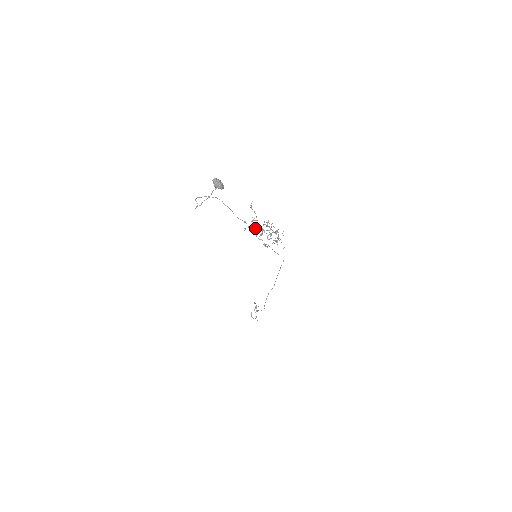
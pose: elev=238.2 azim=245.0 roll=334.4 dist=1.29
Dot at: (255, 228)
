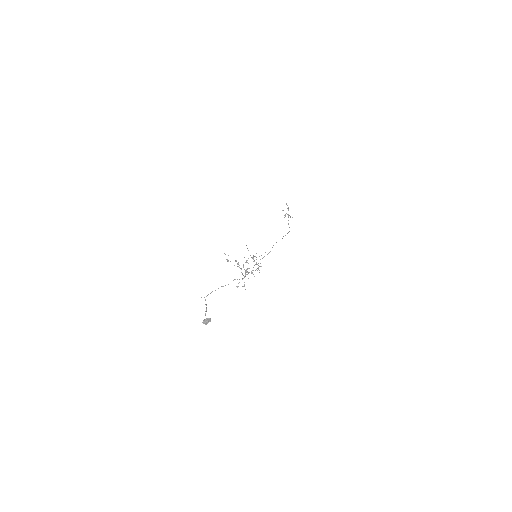
Dot at: (241, 269)
